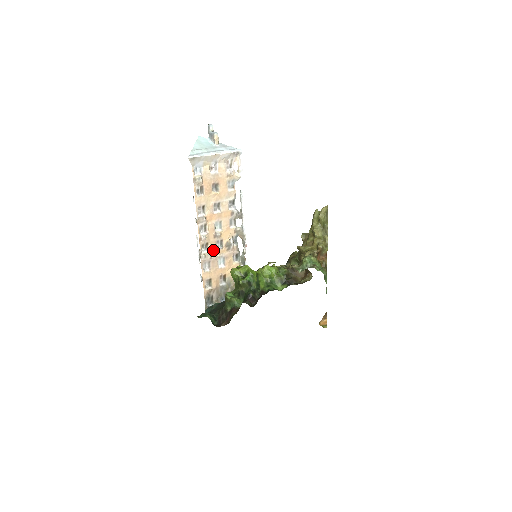
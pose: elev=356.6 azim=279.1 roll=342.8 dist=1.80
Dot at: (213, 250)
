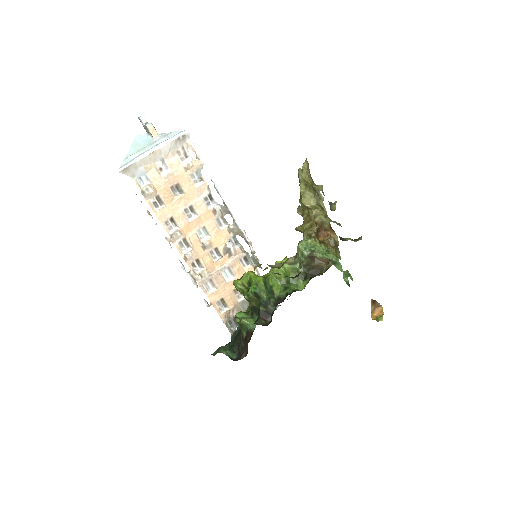
Dot at: (209, 265)
